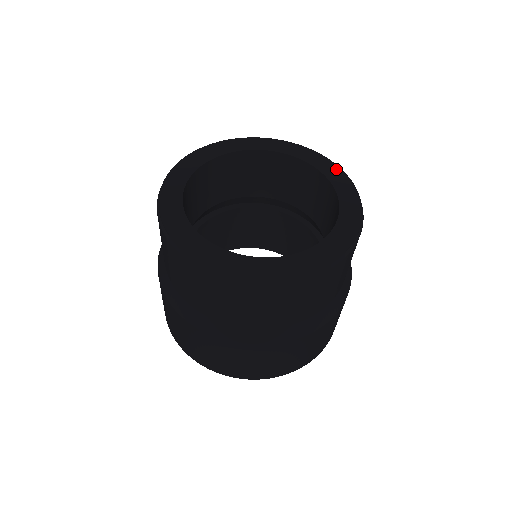
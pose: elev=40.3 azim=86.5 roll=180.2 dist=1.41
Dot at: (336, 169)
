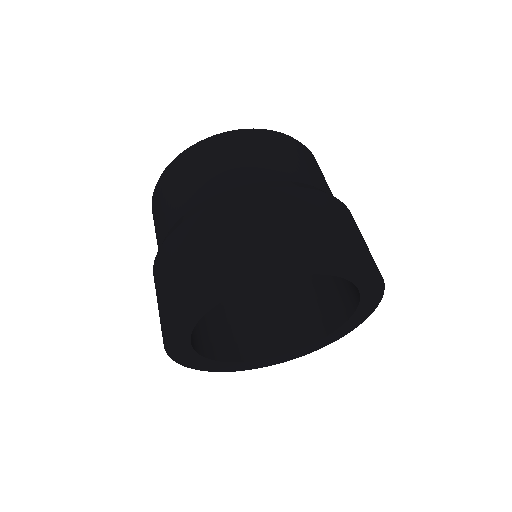
Dot at: occluded
